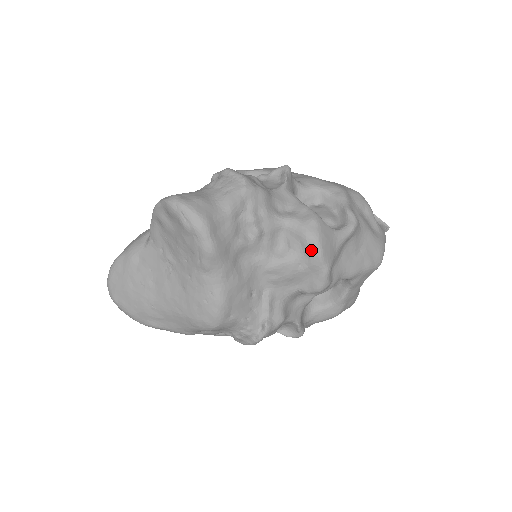
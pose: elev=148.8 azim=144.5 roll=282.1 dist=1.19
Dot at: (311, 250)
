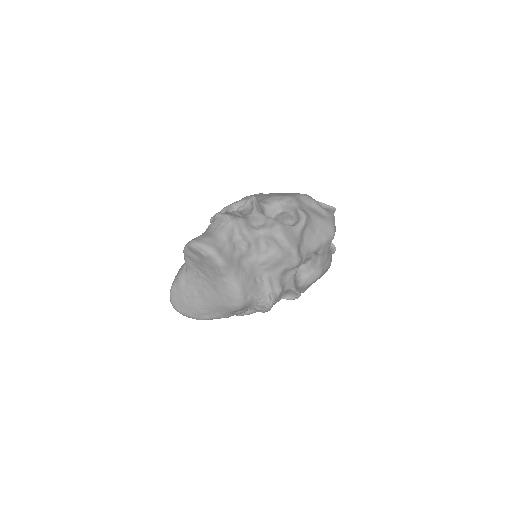
Dot at: (281, 243)
